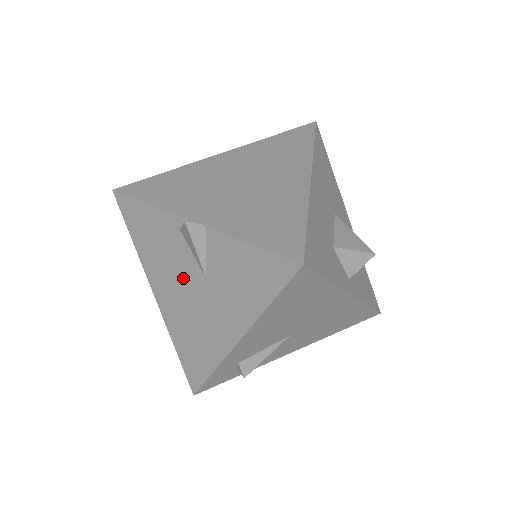
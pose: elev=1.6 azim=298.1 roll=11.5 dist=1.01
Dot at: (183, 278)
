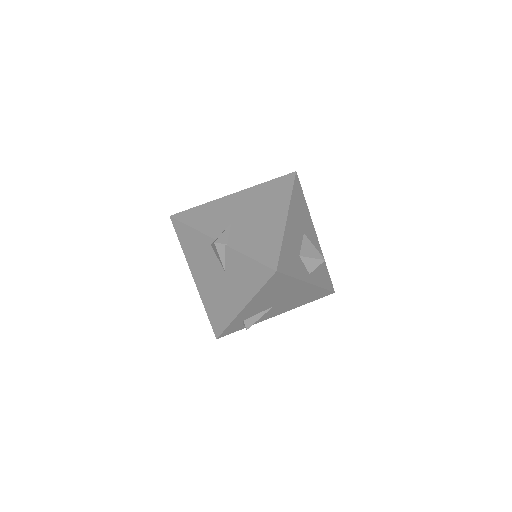
Dot at: (212, 271)
